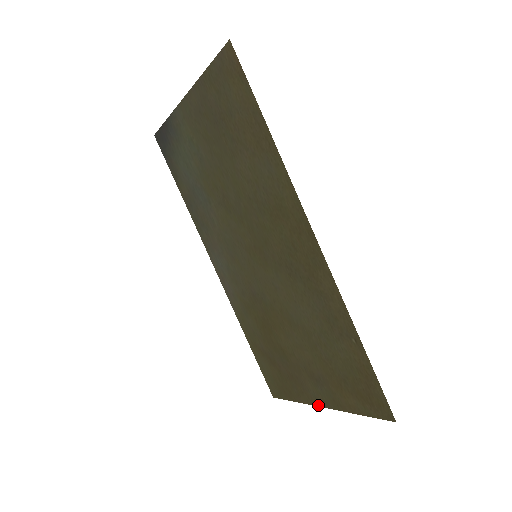
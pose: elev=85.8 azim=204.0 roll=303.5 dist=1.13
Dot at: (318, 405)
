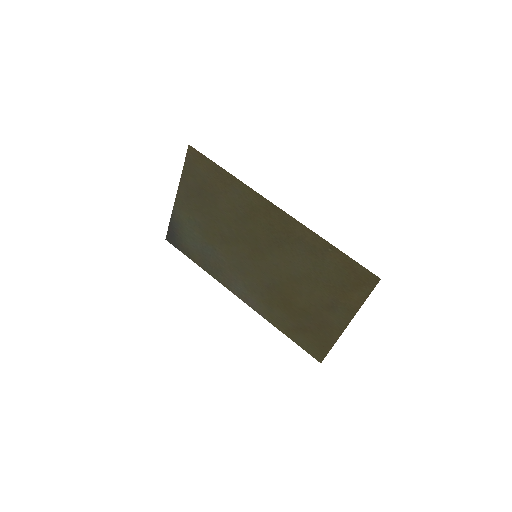
Dot at: (344, 328)
